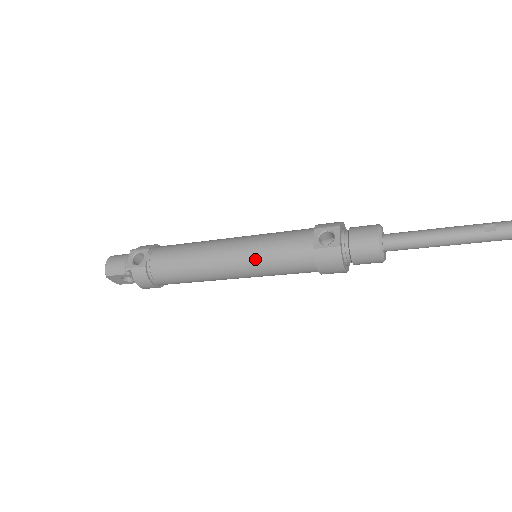
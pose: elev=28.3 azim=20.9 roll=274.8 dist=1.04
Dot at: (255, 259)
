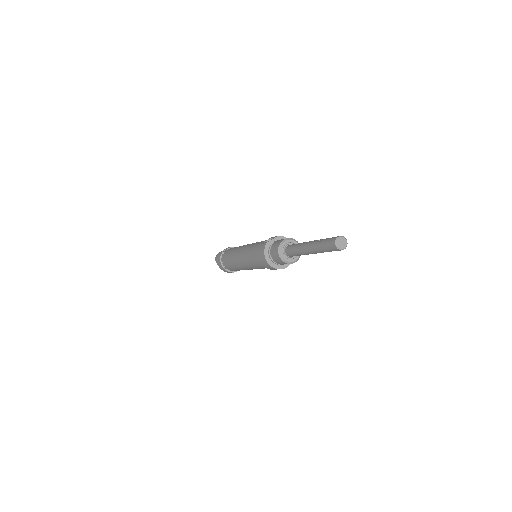
Dot at: (246, 250)
